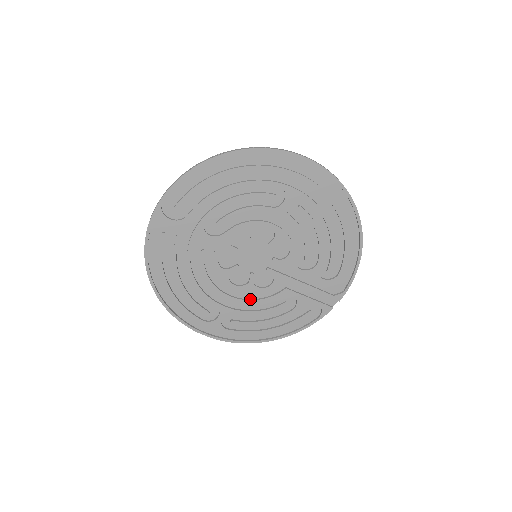
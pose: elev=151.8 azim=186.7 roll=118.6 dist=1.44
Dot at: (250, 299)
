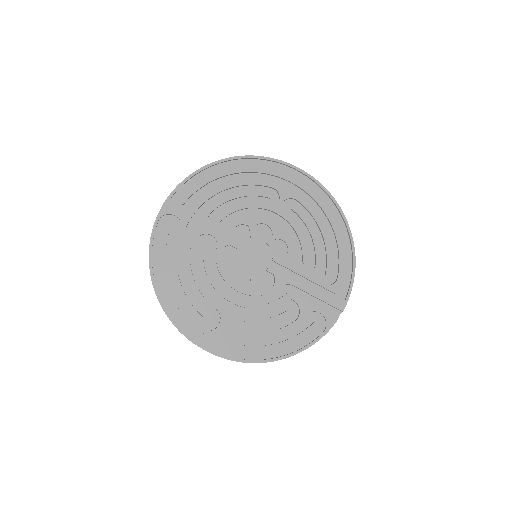
Dot at: (252, 305)
